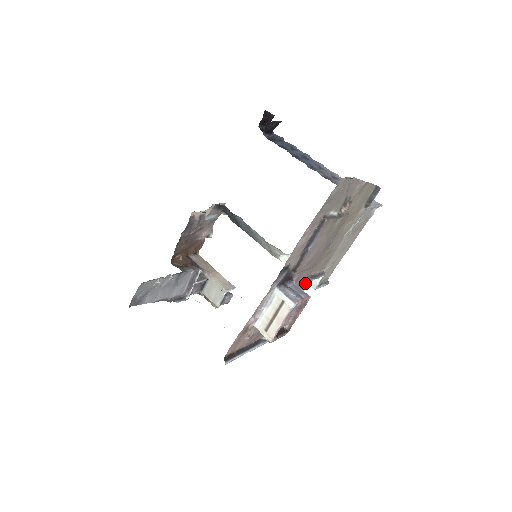
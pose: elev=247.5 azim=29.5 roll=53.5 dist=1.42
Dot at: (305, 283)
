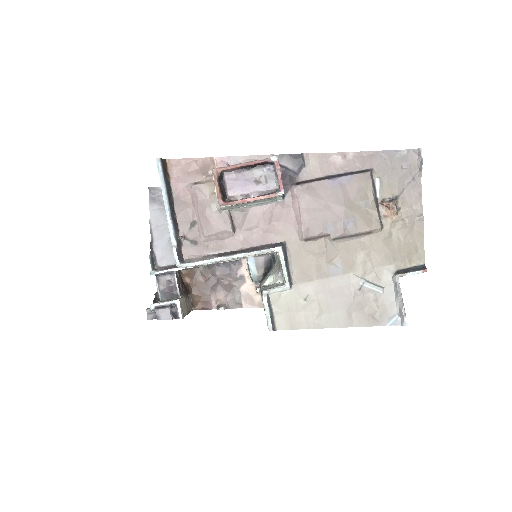
Dot at: (275, 245)
